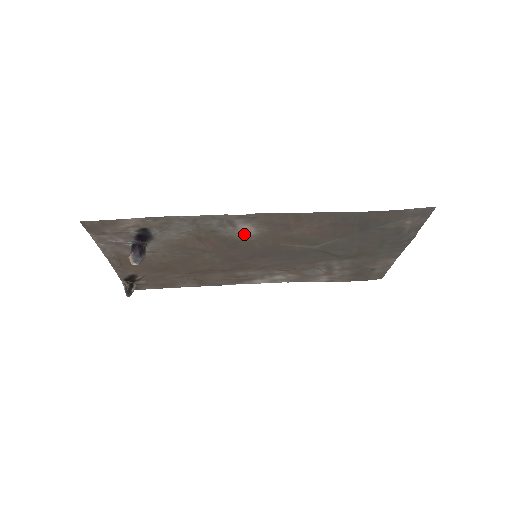
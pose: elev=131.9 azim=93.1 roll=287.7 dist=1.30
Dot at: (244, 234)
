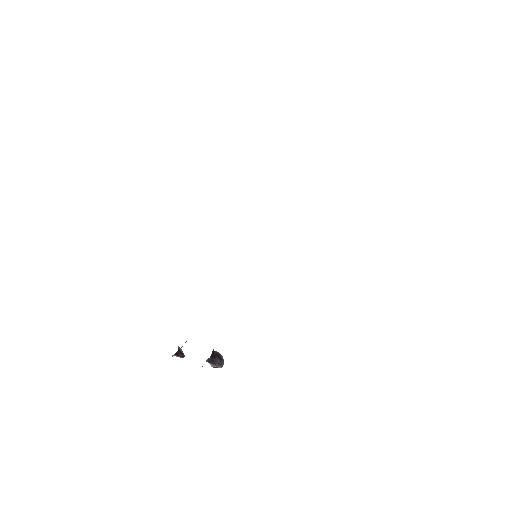
Dot at: occluded
